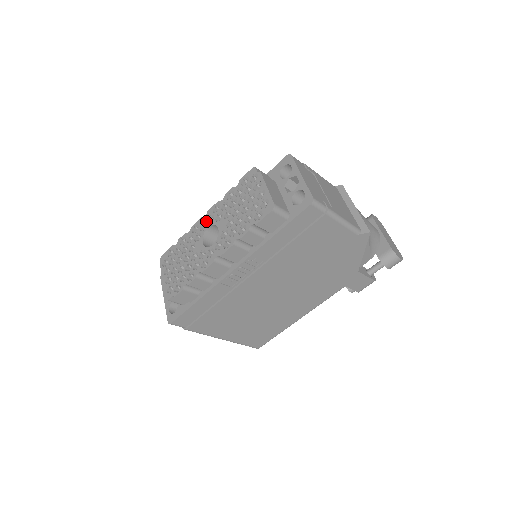
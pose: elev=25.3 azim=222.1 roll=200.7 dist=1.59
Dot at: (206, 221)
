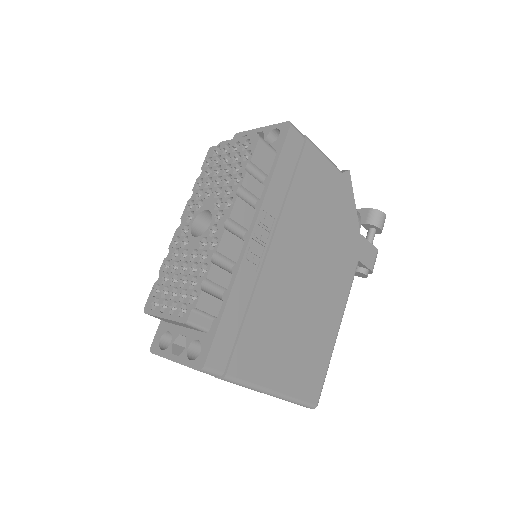
Dot at: (185, 223)
